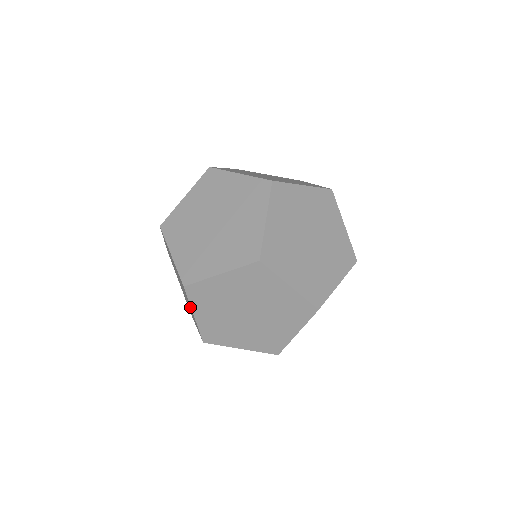
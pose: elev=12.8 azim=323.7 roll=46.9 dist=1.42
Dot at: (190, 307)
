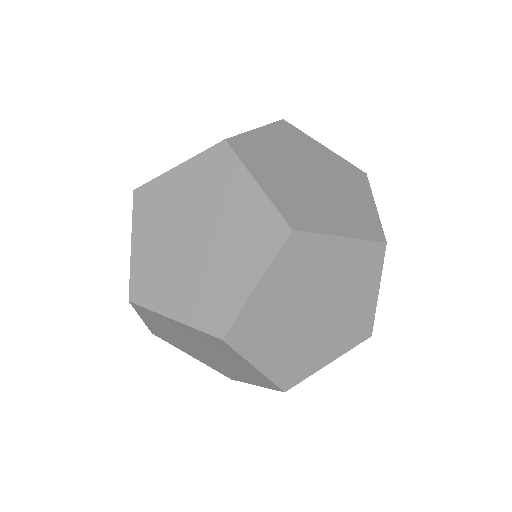
Dot at: occluded
